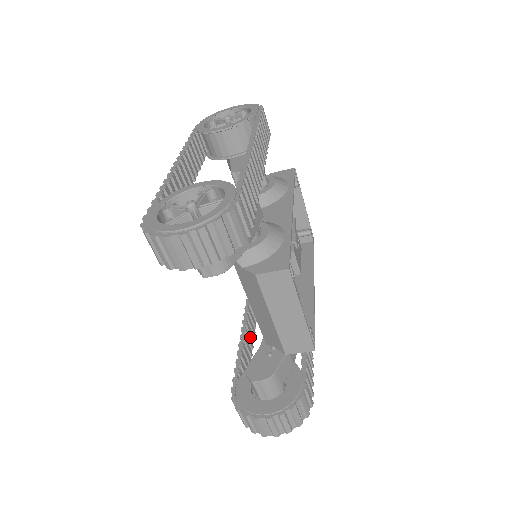
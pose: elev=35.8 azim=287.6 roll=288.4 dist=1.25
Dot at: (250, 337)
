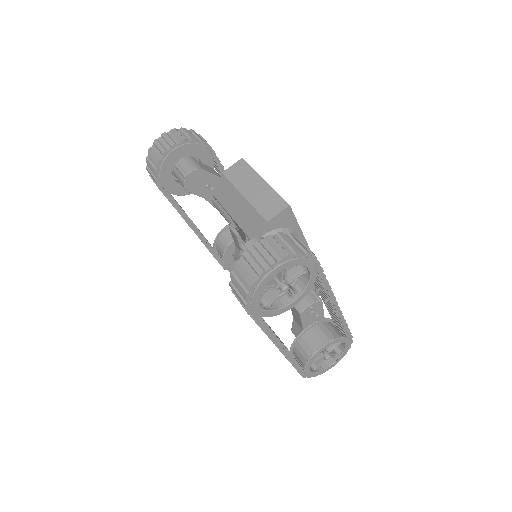
Dot at: occluded
